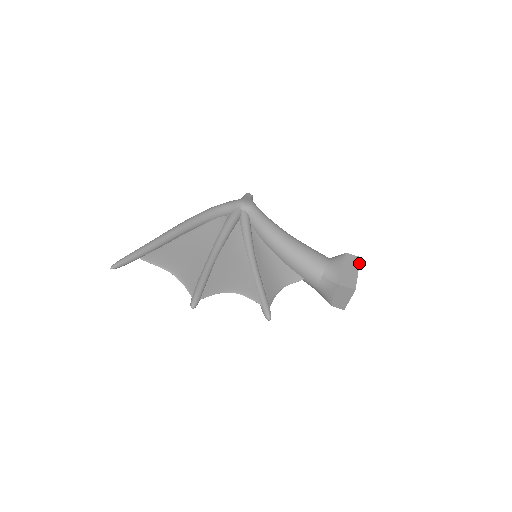
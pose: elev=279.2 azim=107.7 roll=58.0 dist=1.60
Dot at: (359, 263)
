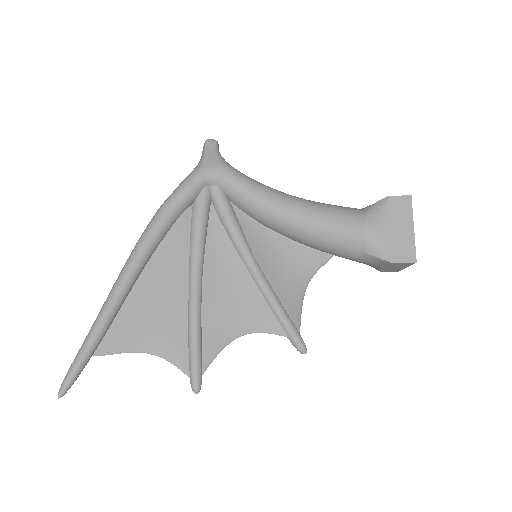
Dot at: (412, 208)
